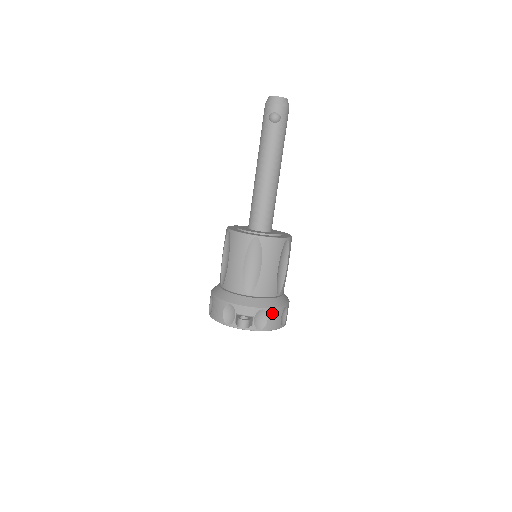
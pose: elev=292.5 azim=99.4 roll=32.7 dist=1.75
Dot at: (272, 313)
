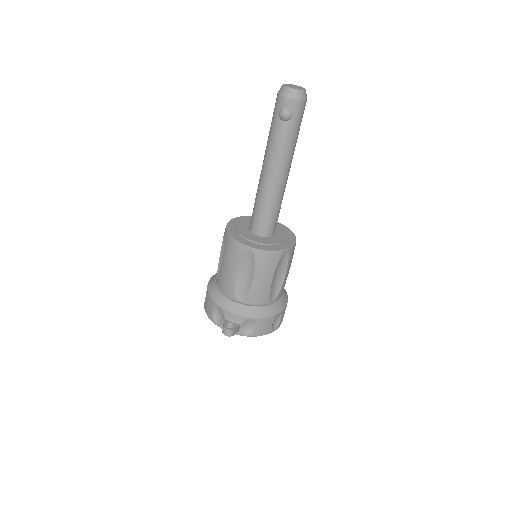
Dot at: (261, 322)
